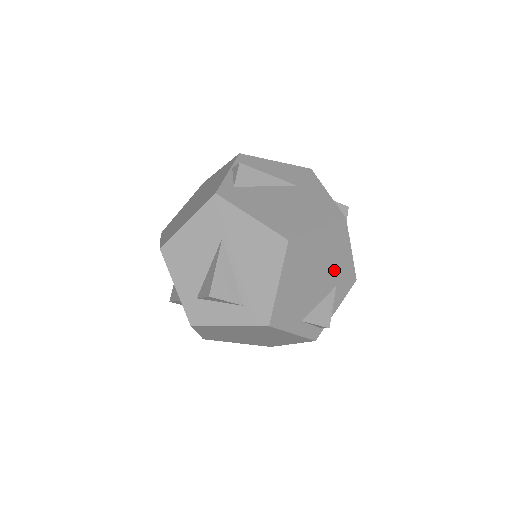
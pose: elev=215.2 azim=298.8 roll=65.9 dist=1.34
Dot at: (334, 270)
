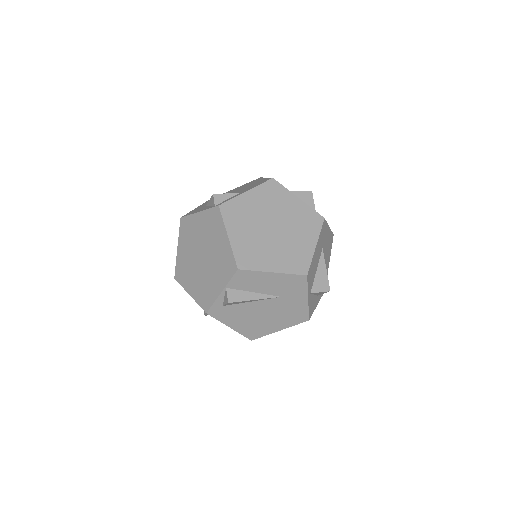
Dot at: occluded
